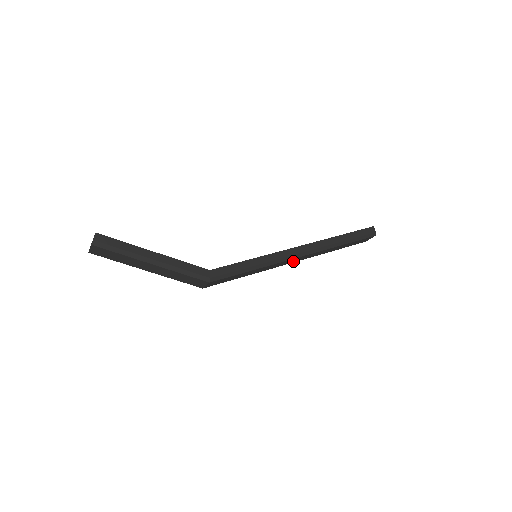
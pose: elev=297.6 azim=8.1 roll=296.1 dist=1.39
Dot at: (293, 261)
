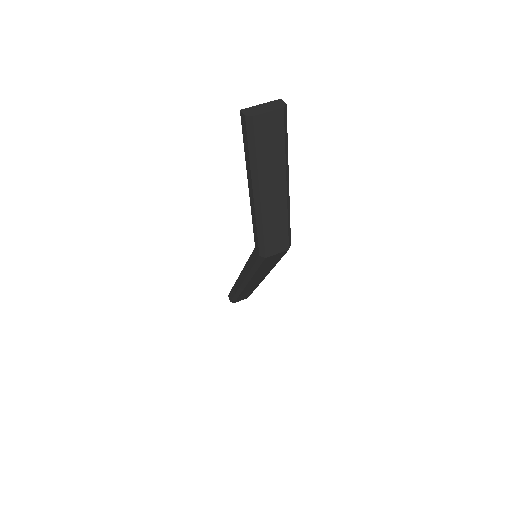
Dot at: (251, 283)
